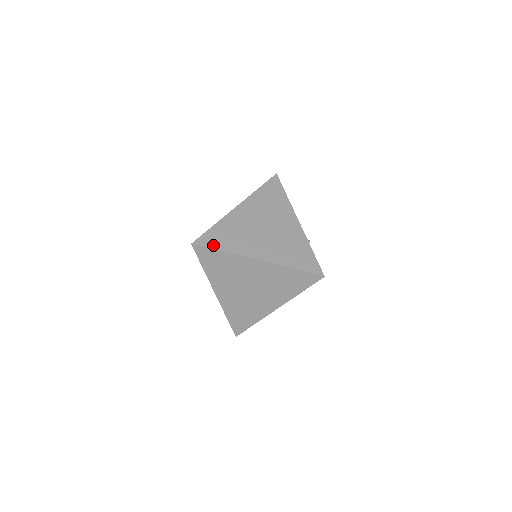
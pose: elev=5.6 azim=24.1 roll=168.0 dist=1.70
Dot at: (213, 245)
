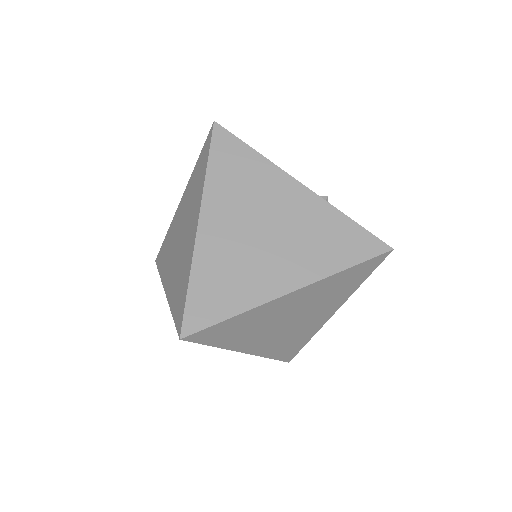
Dot at: (212, 317)
